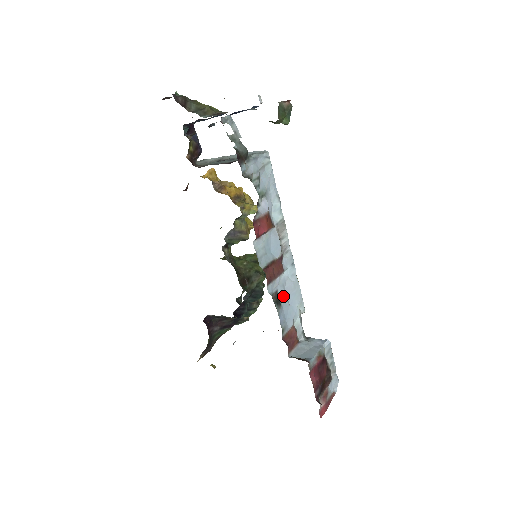
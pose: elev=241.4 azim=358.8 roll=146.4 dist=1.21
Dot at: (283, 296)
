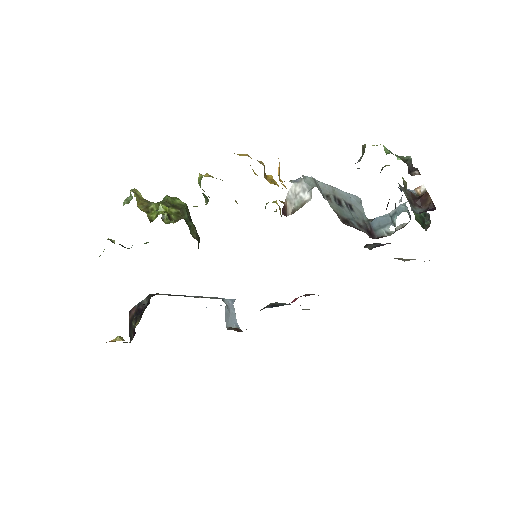
Dot at: occluded
